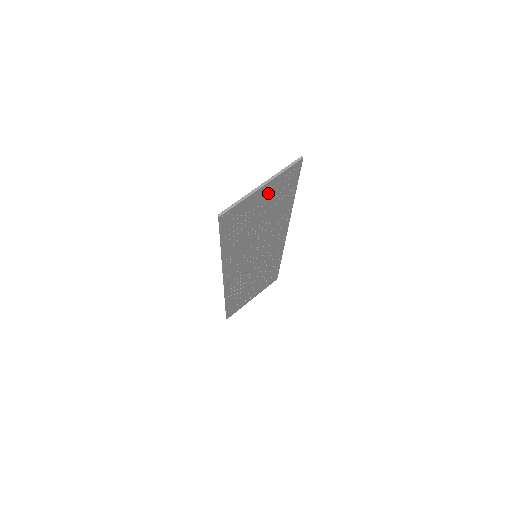
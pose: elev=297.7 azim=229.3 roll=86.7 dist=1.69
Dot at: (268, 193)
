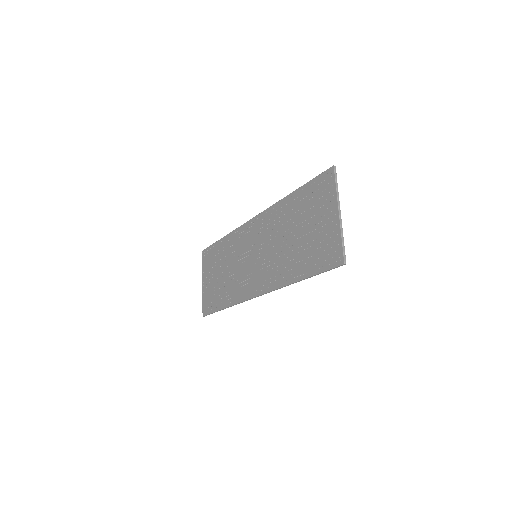
Dot at: (326, 213)
